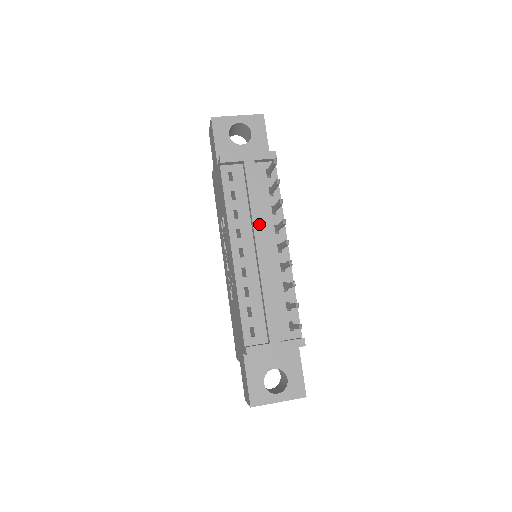
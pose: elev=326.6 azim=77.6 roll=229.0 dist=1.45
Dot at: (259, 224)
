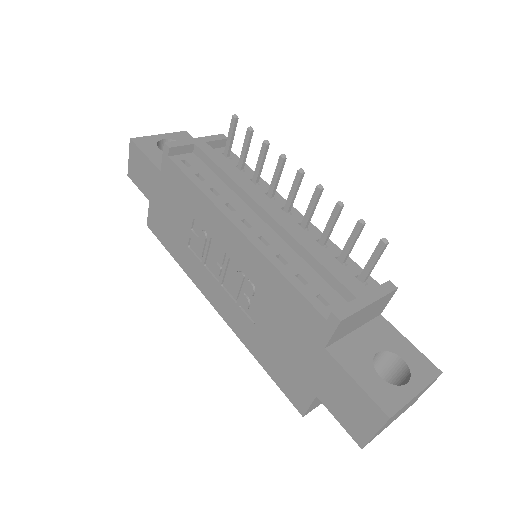
Dot at: (250, 188)
